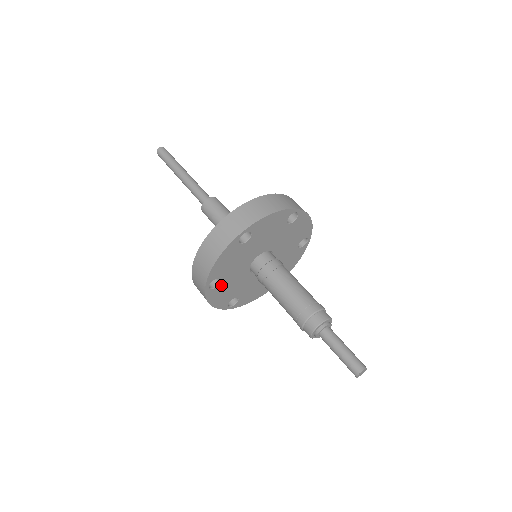
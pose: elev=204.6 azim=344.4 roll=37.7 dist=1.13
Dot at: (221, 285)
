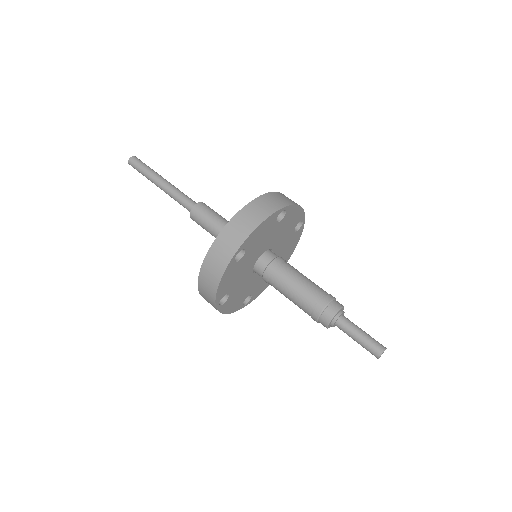
Dot at: (230, 297)
